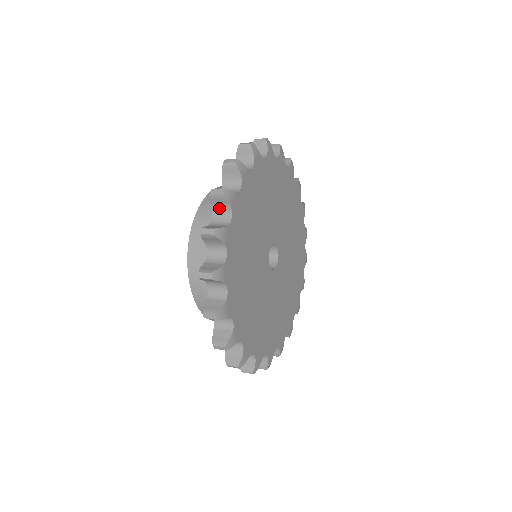
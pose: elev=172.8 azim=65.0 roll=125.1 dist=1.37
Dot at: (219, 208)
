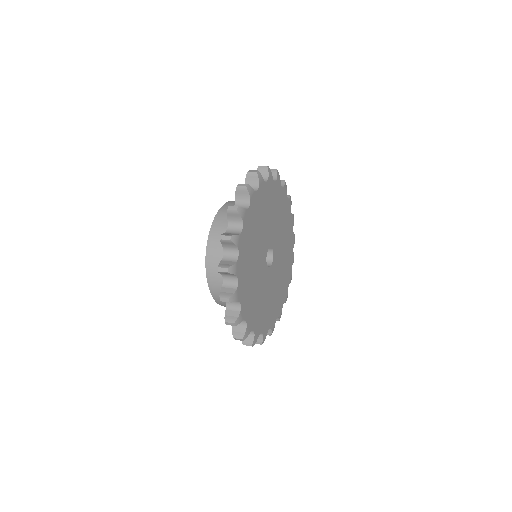
Dot at: occluded
